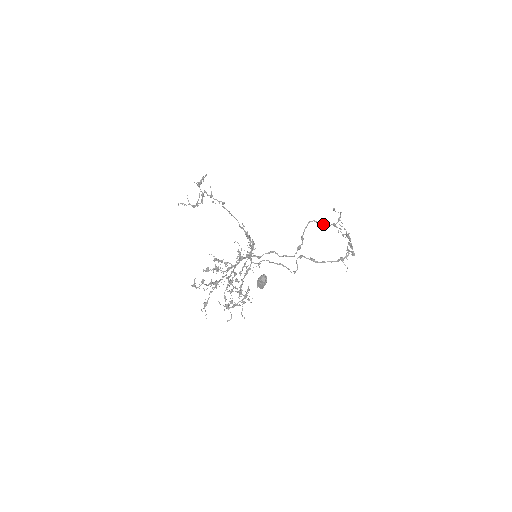
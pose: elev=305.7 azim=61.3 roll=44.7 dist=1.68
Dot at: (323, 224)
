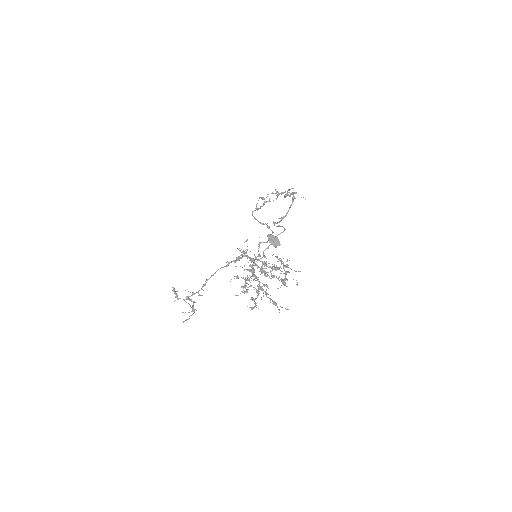
Dot at: (260, 208)
